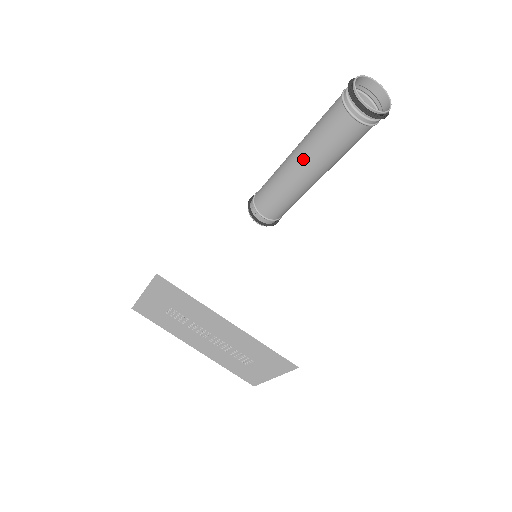
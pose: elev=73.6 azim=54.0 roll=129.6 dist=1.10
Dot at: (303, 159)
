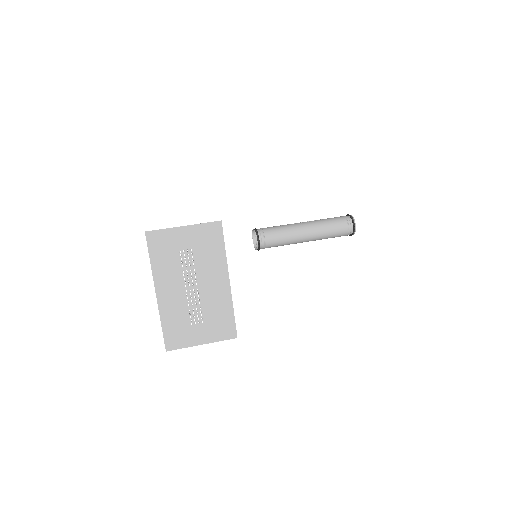
Dot at: (314, 227)
